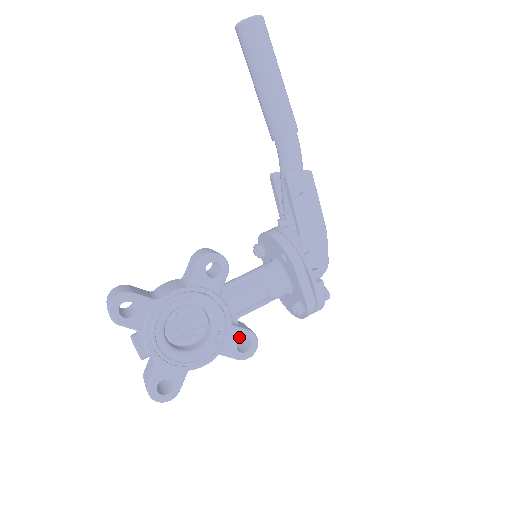
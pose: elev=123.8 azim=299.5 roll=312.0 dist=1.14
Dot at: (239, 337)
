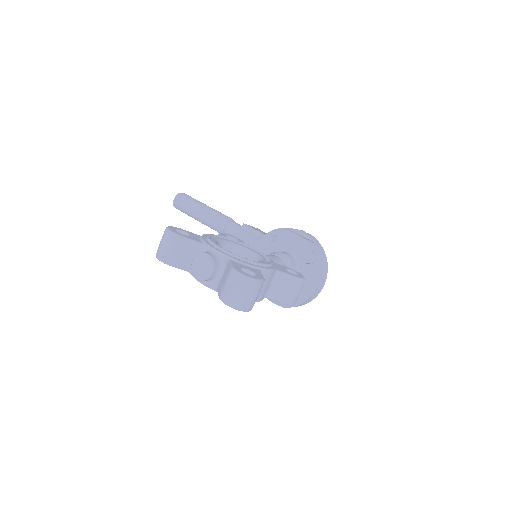
Dot at: (283, 267)
